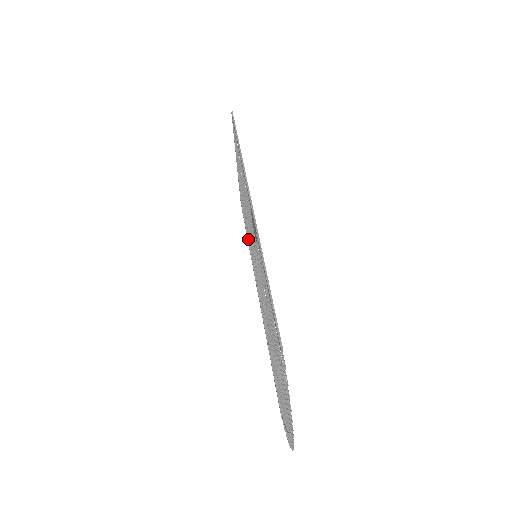
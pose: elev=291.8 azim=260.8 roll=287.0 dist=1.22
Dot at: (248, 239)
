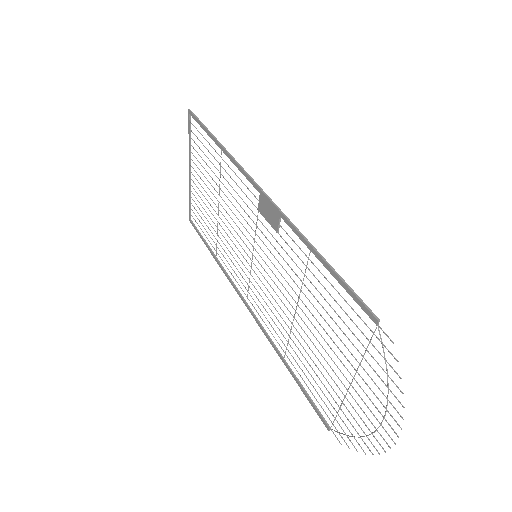
Dot at: occluded
